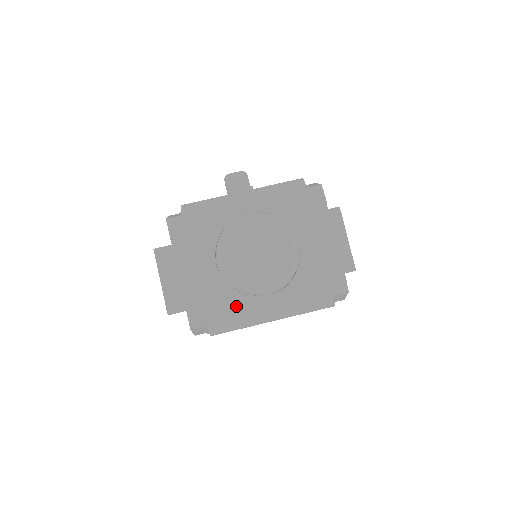
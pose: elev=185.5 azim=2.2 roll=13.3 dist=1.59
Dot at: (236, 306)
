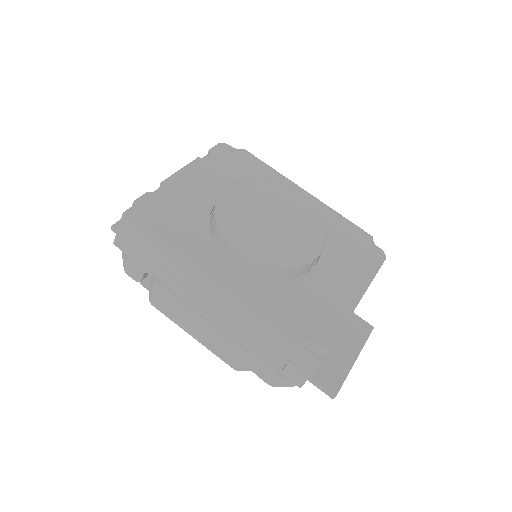
Dot at: (193, 238)
